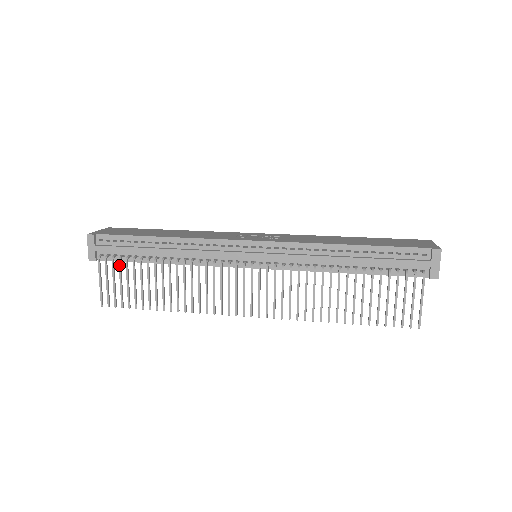
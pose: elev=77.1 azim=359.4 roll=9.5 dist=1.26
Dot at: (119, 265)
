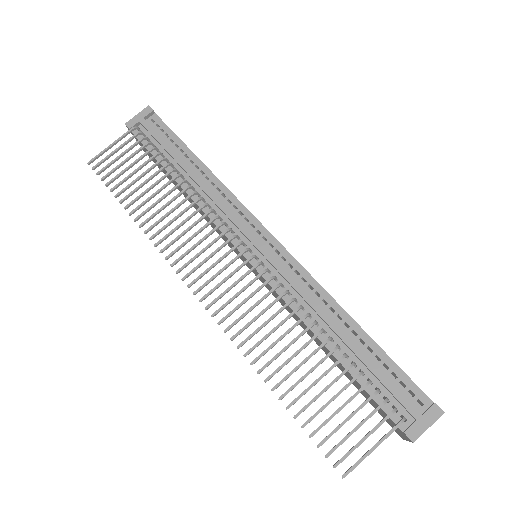
Dot at: (143, 146)
